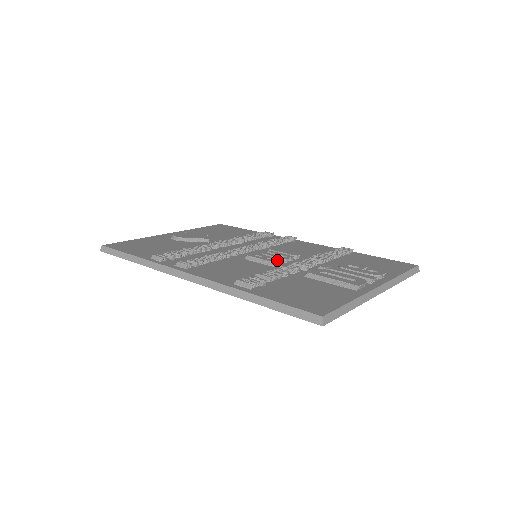
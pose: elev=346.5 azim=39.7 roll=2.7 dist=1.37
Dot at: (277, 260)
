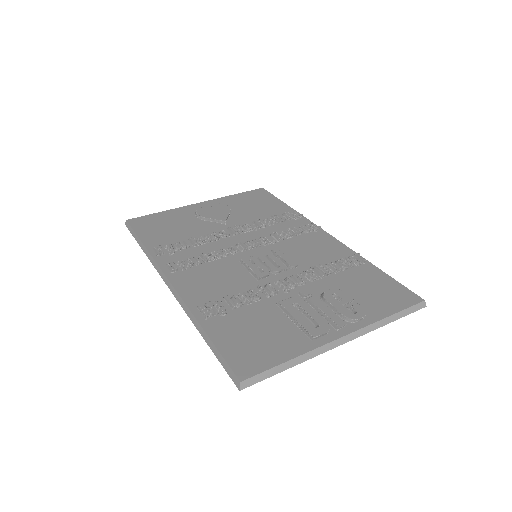
Dot at: (264, 273)
